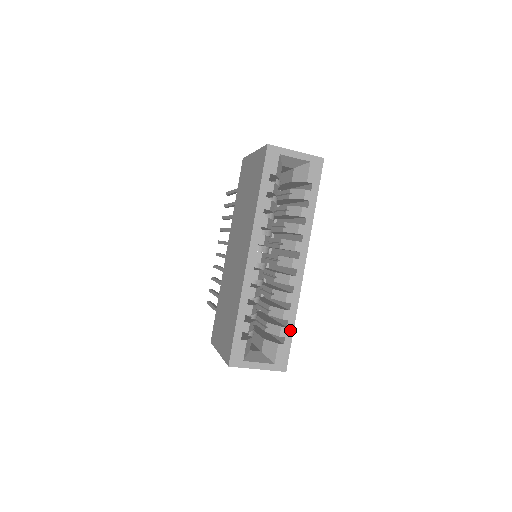
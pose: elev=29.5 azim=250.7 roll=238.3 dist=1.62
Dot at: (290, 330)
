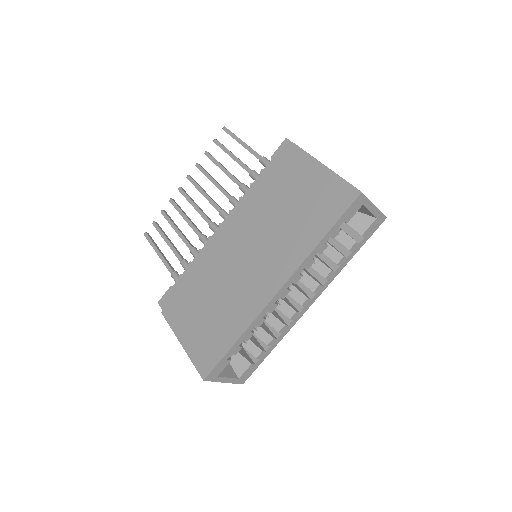
Dot at: (267, 354)
